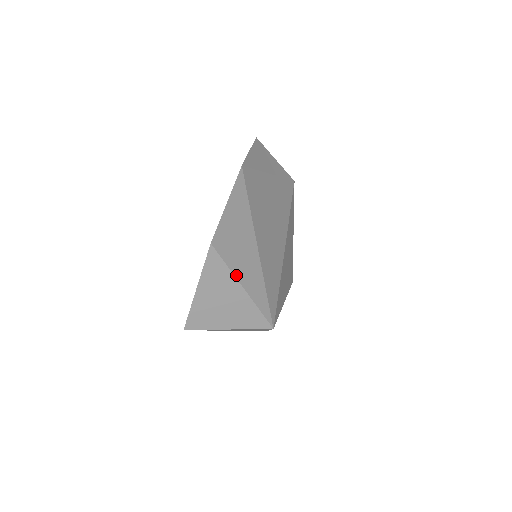
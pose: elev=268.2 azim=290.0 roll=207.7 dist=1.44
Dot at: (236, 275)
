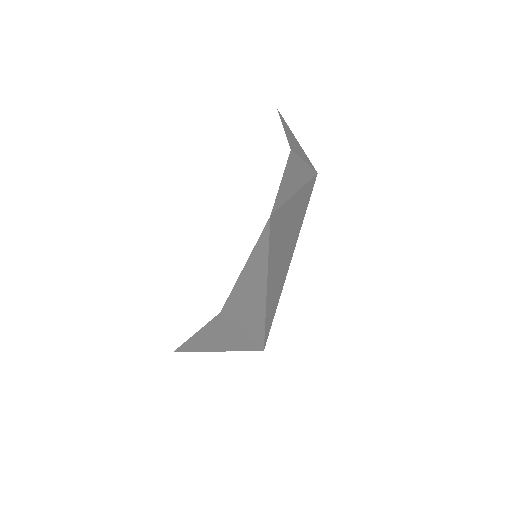
Dot at: (240, 326)
